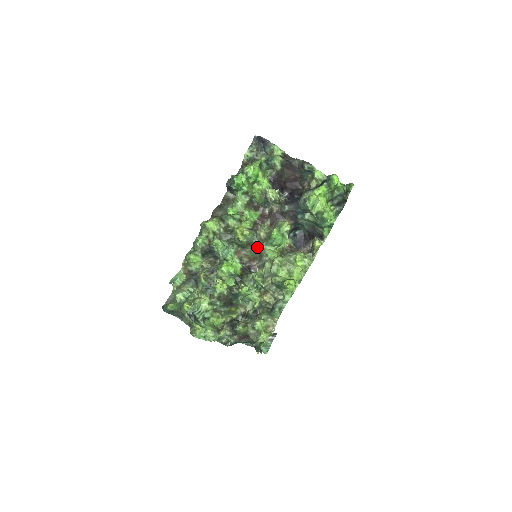
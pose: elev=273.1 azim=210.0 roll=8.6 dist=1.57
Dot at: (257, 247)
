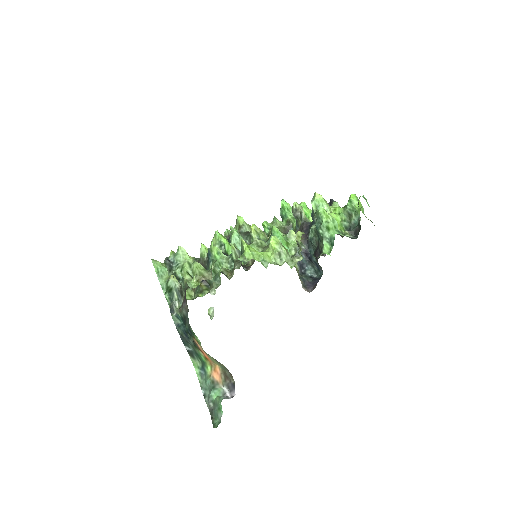
Dot at: occluded
